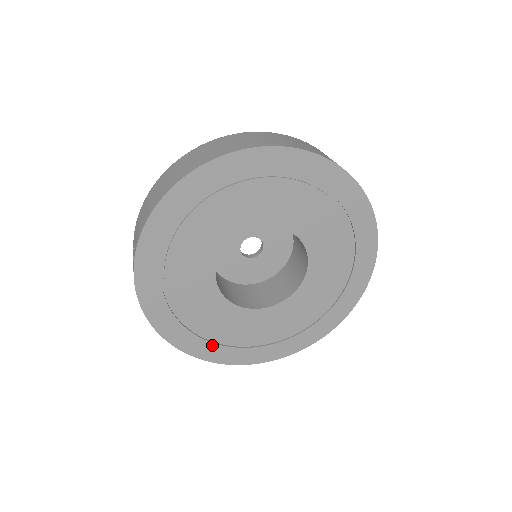
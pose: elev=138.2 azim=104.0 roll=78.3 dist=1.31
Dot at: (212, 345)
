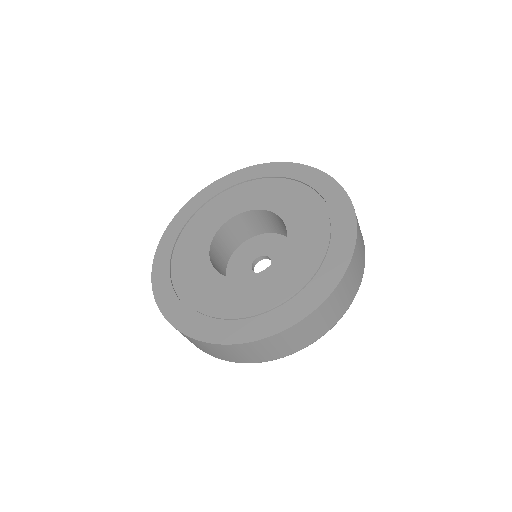
Dot at: (185, 310)
